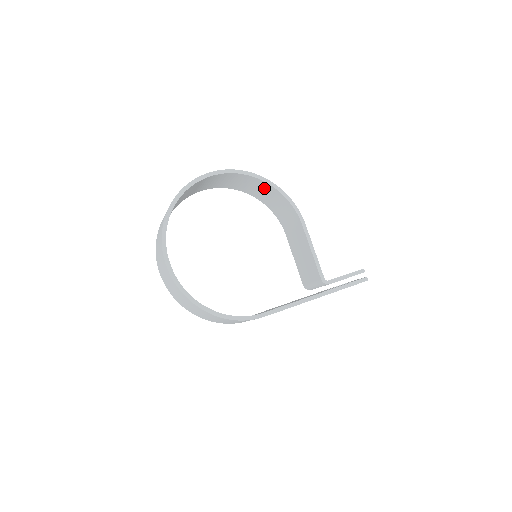
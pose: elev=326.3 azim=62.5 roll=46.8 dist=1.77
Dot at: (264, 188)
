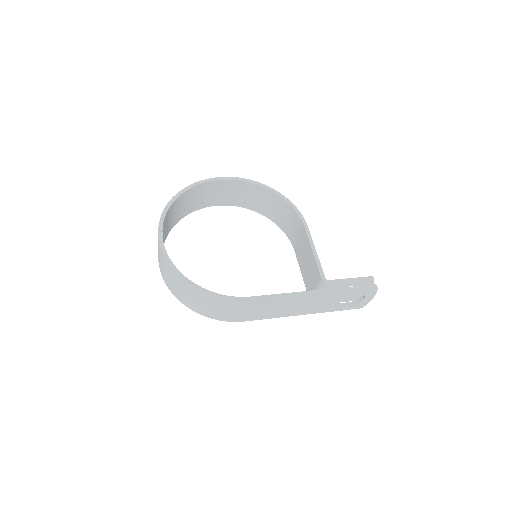
Dot at: (271, 200)
